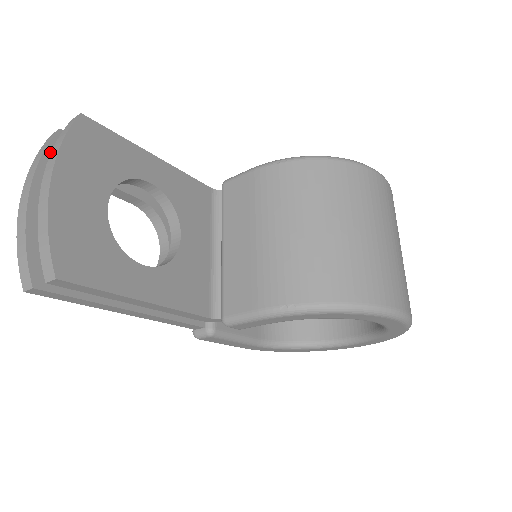
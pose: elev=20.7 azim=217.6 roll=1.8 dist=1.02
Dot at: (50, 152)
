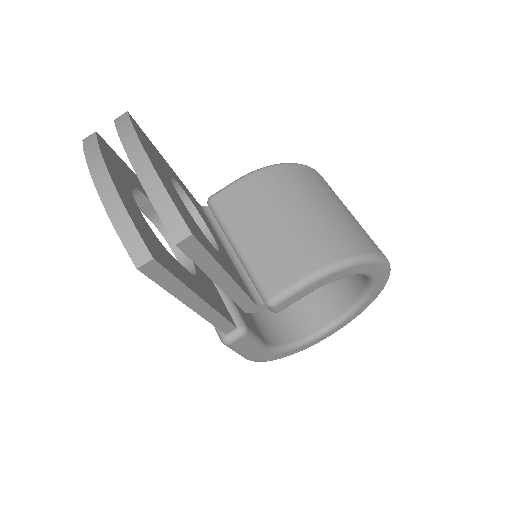
Dot at: (102, 148)
